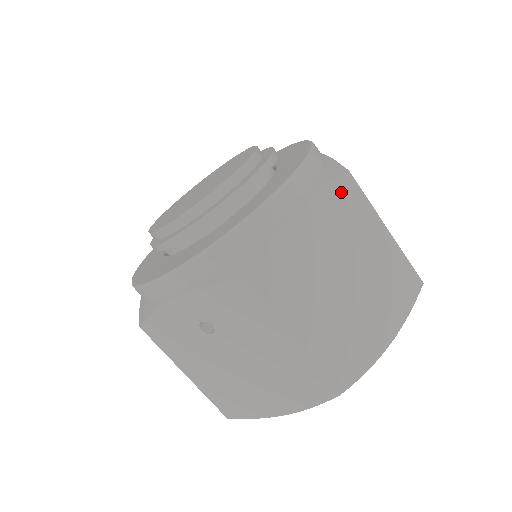
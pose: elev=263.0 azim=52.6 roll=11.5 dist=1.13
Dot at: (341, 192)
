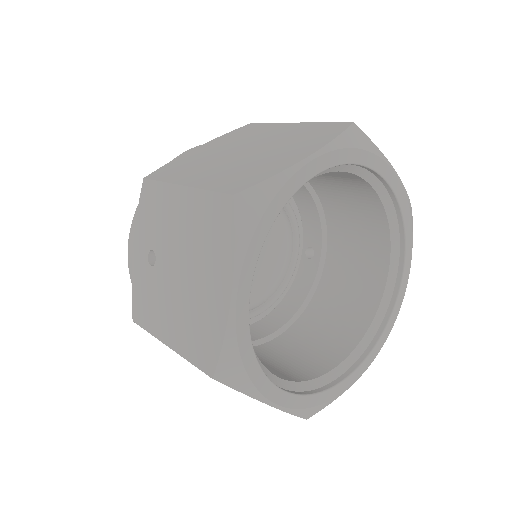
Dot at: (243, 130)
